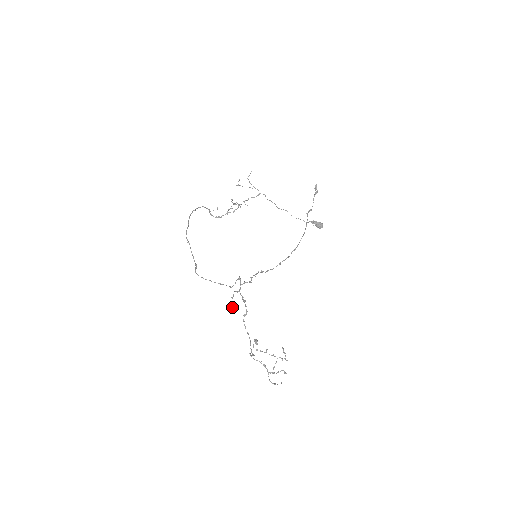
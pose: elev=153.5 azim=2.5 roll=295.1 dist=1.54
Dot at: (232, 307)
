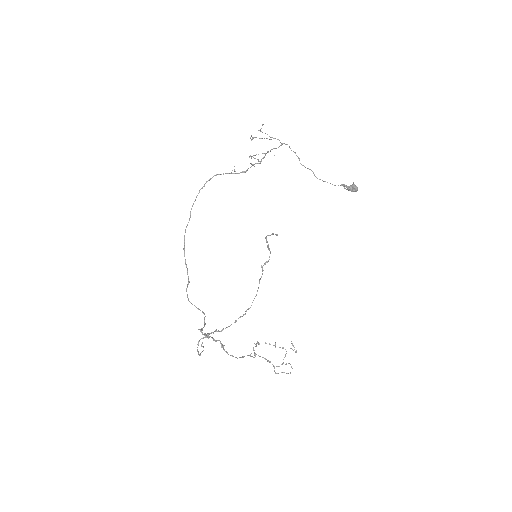
Dot at: (198, 354)
